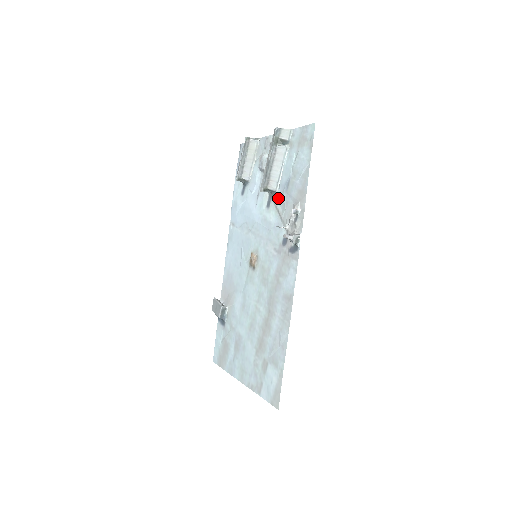
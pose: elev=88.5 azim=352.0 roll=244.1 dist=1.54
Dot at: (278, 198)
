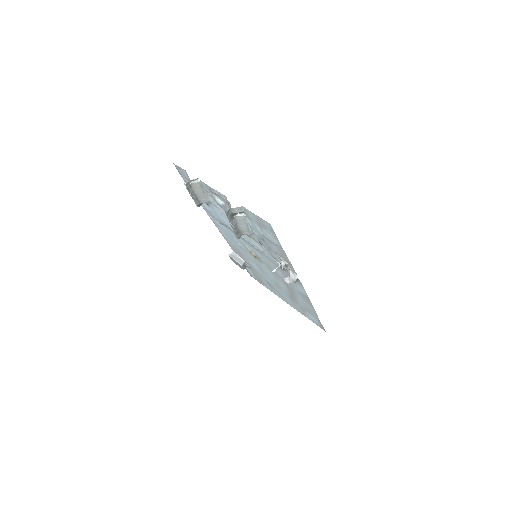
Dot at: (257, 240)
